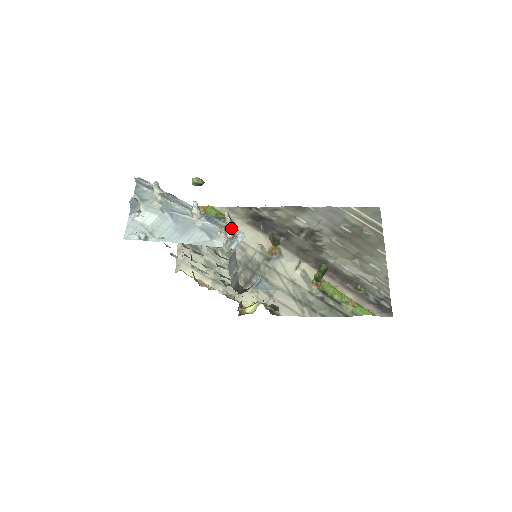
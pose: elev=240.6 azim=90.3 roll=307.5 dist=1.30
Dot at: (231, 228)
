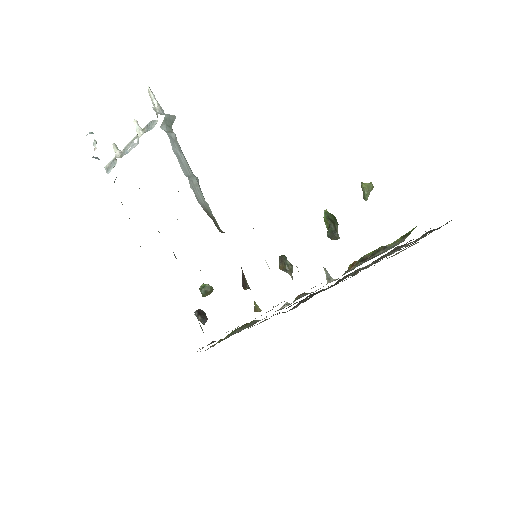
Dot at: (156, 100)
